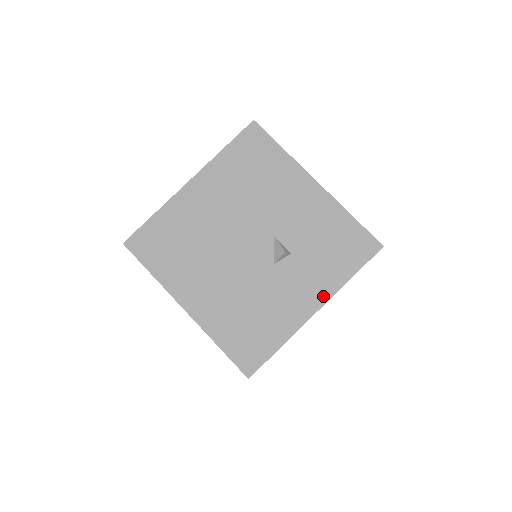
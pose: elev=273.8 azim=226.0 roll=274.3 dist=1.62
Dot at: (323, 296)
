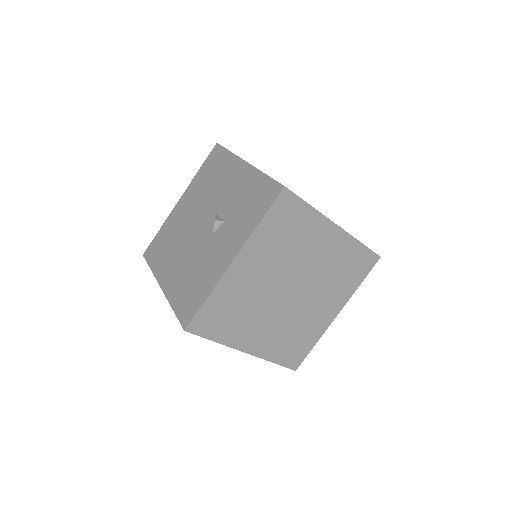
Dot at: (239, 246)
